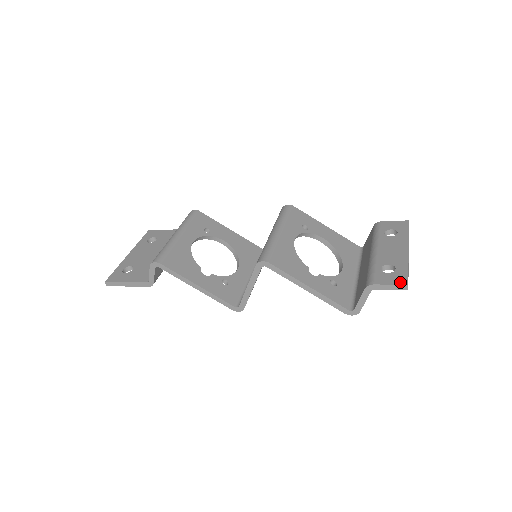
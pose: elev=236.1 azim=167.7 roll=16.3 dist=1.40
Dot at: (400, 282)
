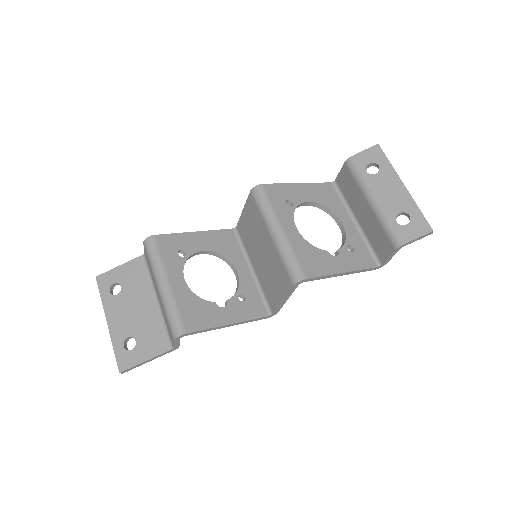
Dot at: (425, 231)
